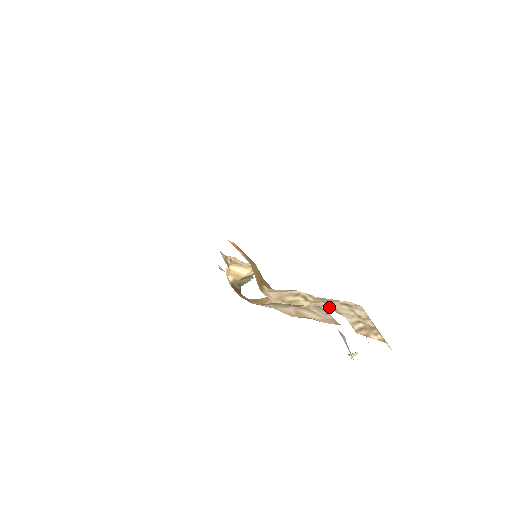
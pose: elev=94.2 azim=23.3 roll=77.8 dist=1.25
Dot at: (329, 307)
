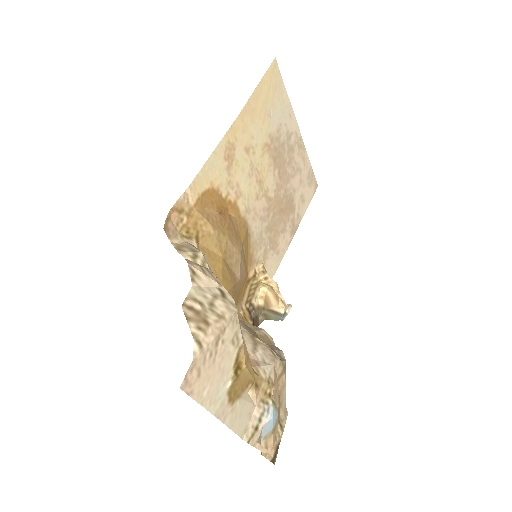
Dot at: (191, 266)
